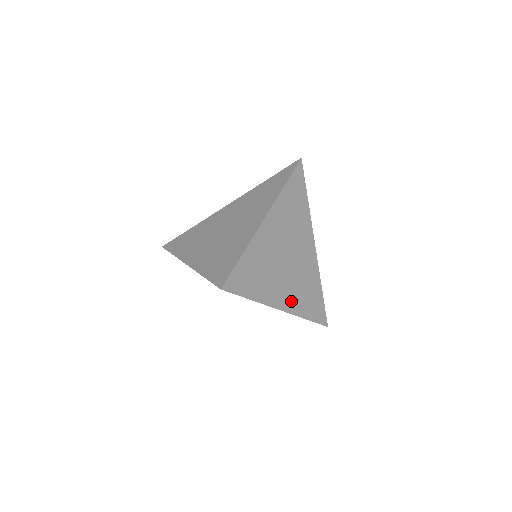
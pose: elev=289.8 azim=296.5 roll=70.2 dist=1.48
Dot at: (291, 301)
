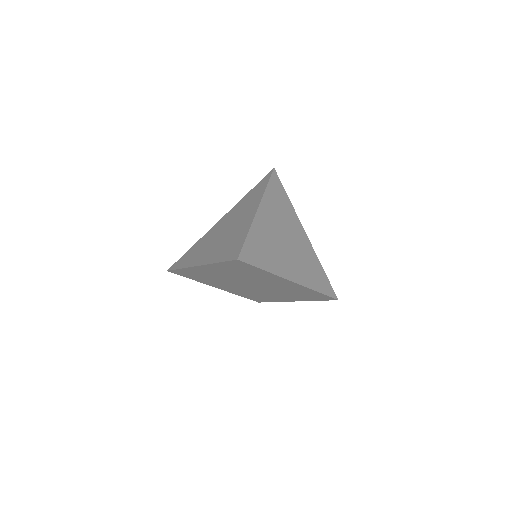
Dot at: (300, 275)
